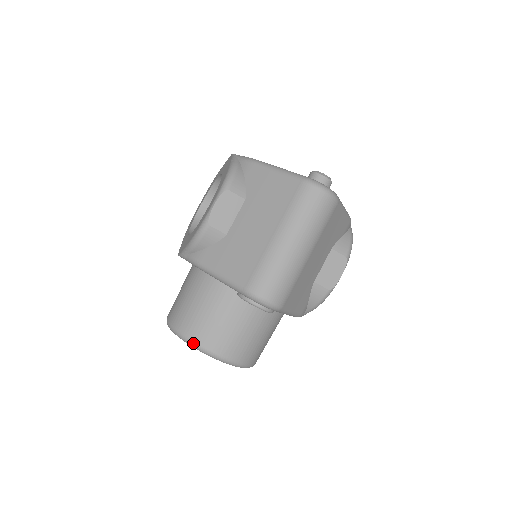
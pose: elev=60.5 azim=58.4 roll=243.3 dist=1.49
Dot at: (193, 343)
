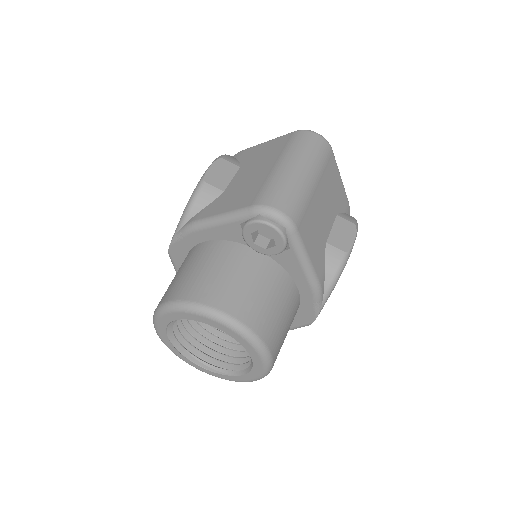
Dot at: (190, 303)
